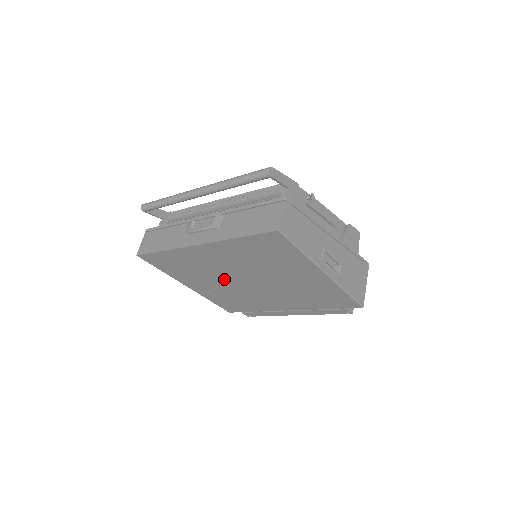
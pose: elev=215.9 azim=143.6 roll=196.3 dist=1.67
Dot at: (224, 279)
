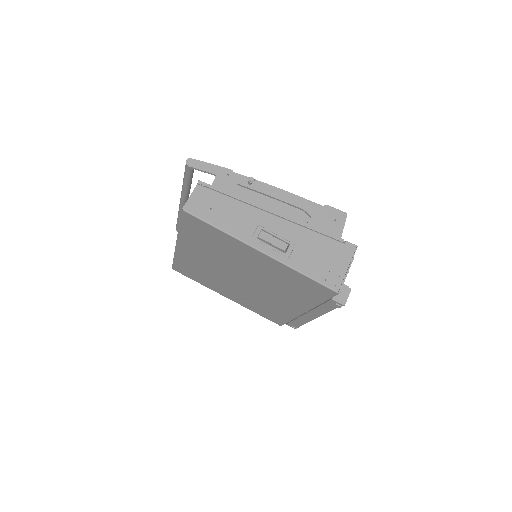
Dot at: (229, 281)
